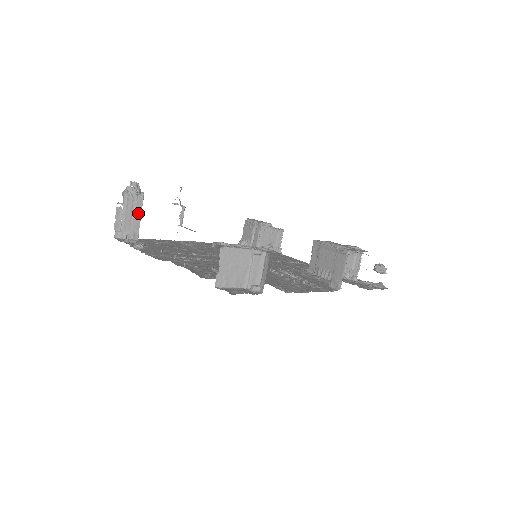
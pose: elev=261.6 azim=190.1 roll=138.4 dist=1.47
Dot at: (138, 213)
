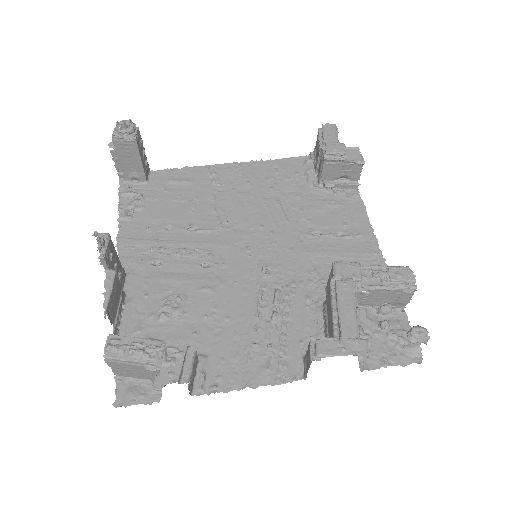
Dot at: (136, 157)
